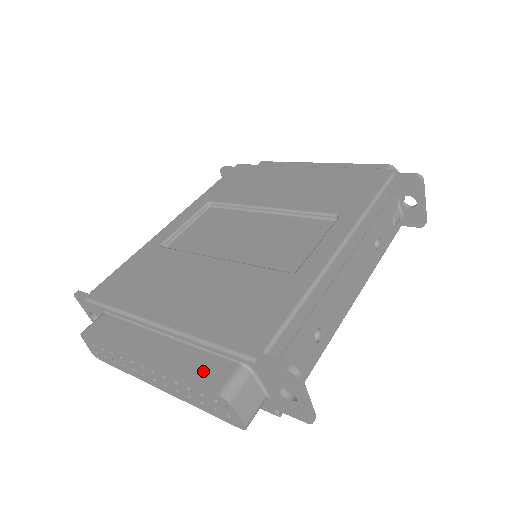
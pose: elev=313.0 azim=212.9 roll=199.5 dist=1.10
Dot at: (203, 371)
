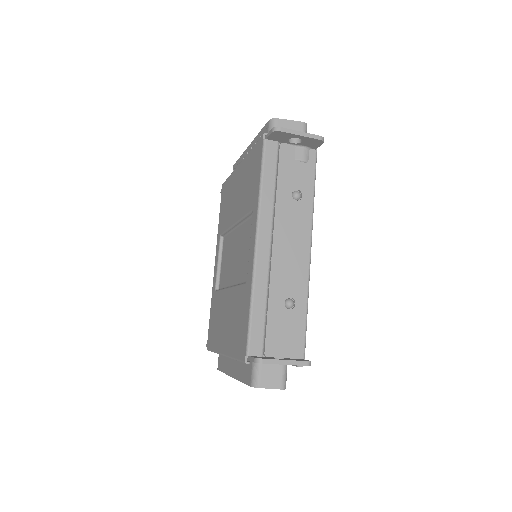
Dot at: (245, 373)
